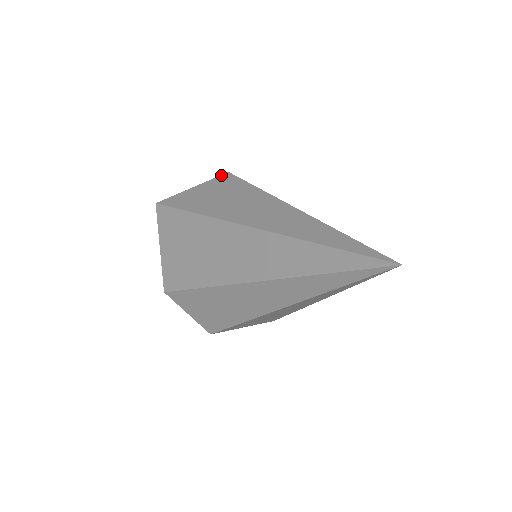
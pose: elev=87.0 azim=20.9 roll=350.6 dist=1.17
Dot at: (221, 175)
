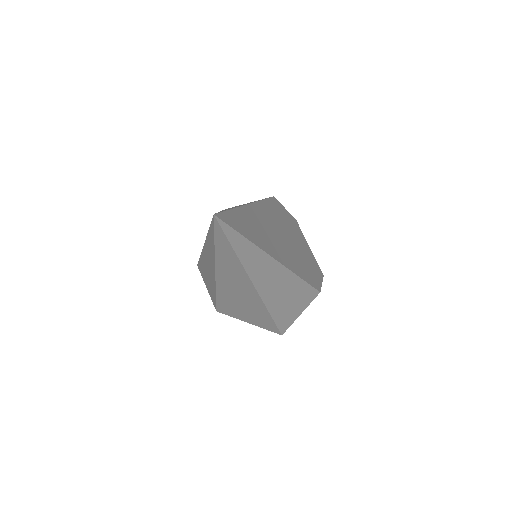
Dot at: occluded
